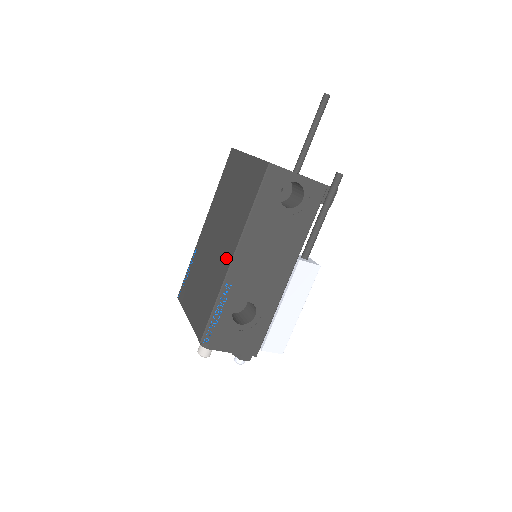
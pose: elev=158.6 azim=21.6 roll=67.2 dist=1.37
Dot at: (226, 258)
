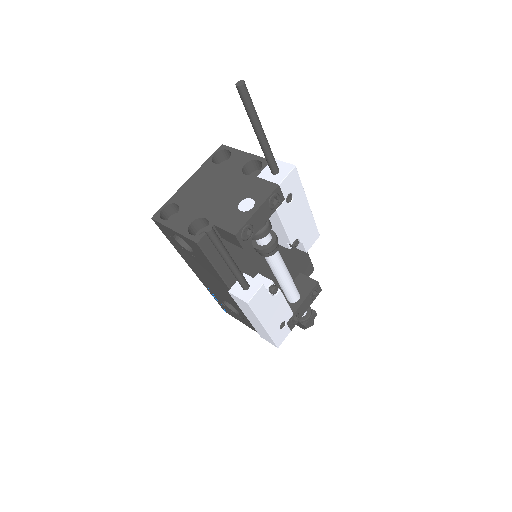
Dot at: occluded
